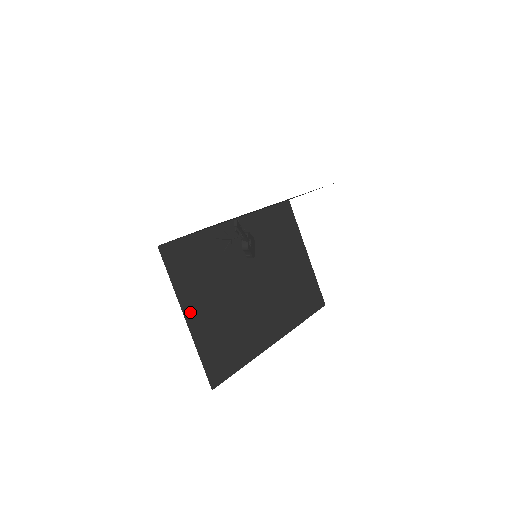
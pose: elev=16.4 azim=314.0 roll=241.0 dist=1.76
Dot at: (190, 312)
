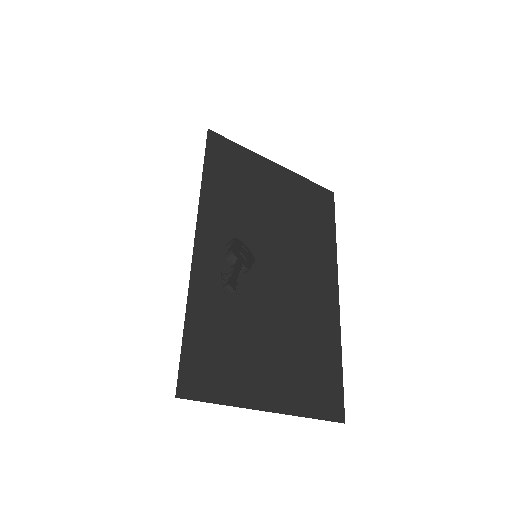
Dot at: (266, 399)
